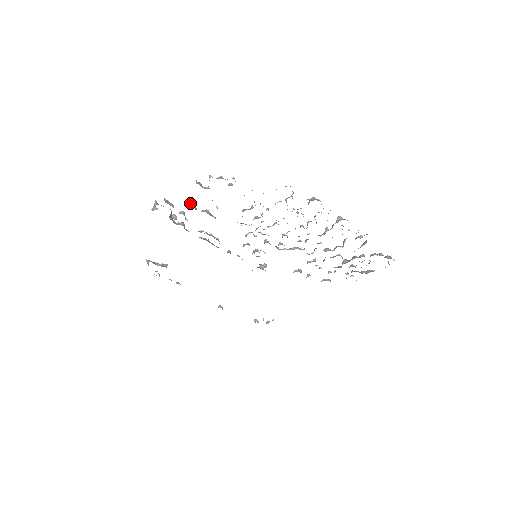
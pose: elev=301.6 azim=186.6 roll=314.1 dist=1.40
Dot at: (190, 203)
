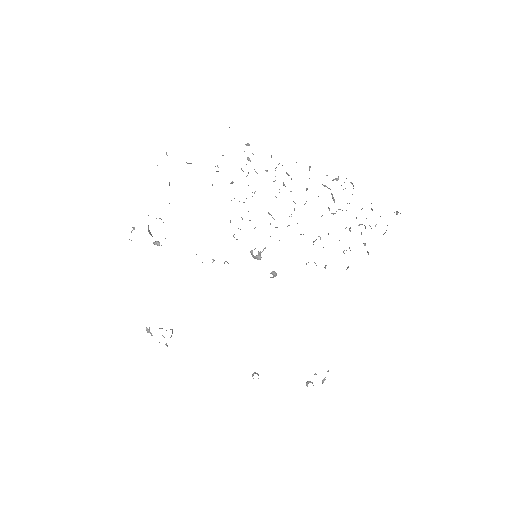
Dot at: occluded
